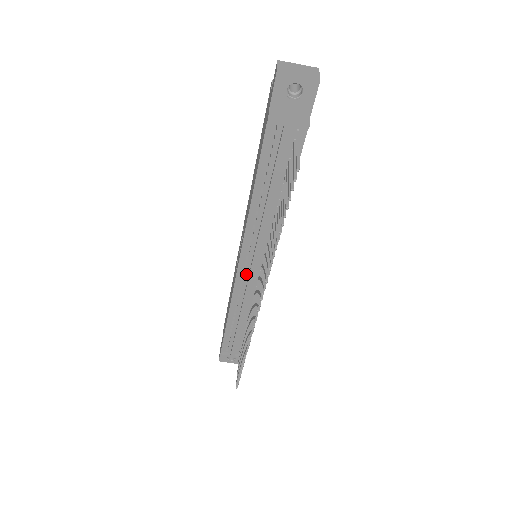
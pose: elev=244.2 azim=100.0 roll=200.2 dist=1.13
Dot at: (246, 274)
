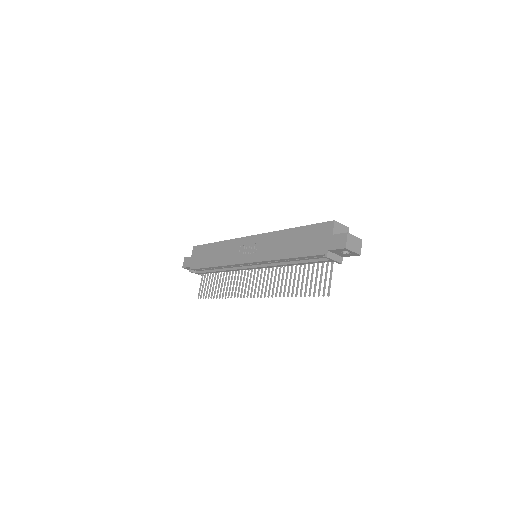
Dot at: (246, 265)
